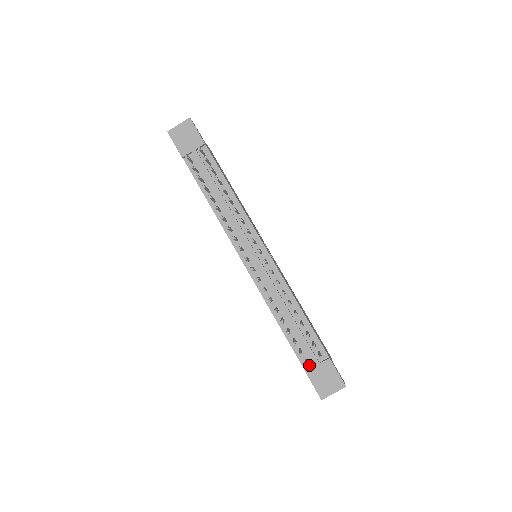
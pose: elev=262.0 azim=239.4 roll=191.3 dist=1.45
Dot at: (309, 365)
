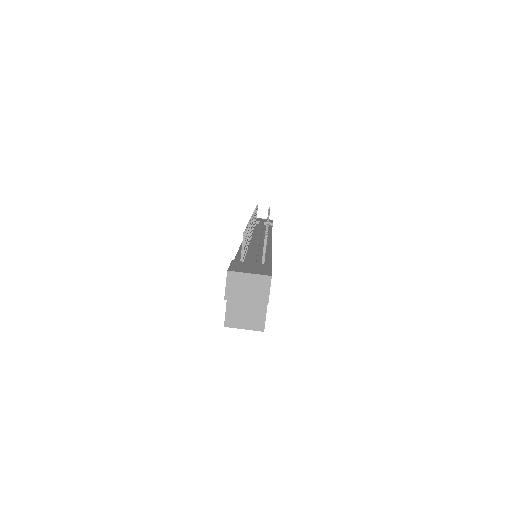
Dot at: occluded
